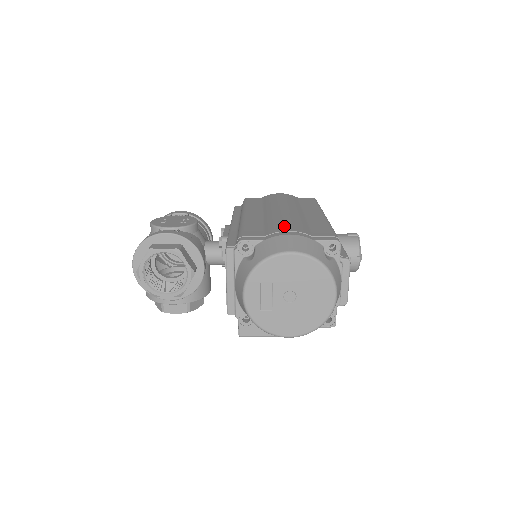
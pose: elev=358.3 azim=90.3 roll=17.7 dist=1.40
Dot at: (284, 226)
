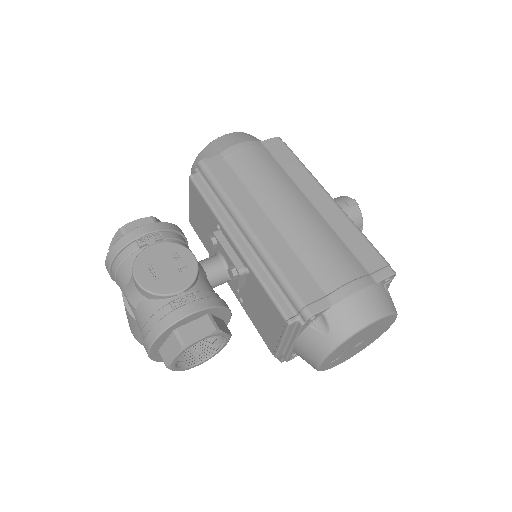
Dot at: (336, 268)
